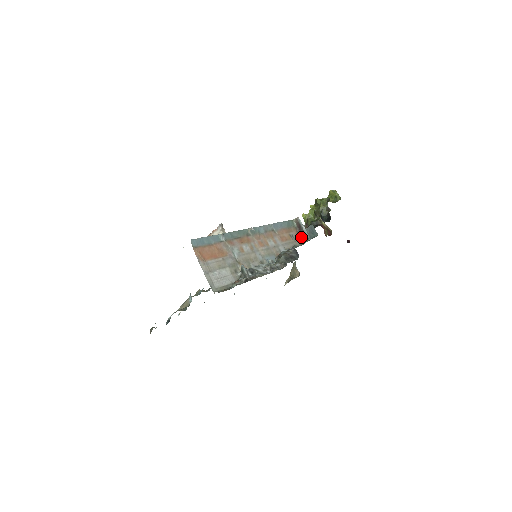
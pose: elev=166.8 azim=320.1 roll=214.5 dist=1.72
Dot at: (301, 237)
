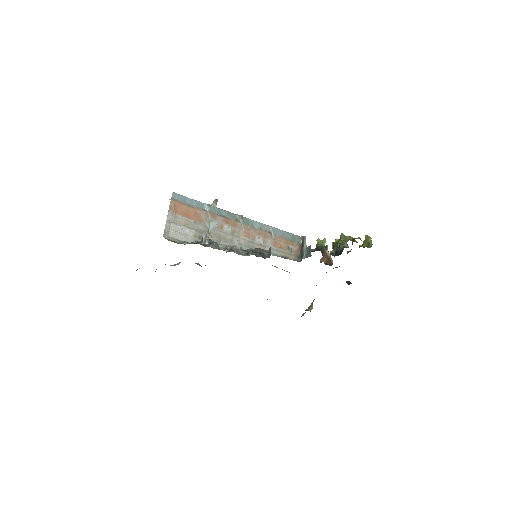
Dot at: (300, 255)
